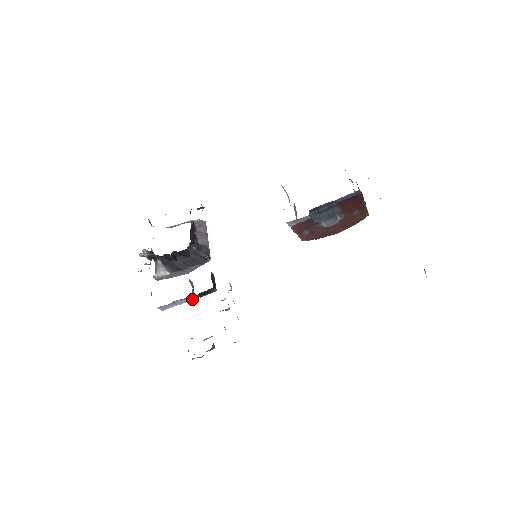
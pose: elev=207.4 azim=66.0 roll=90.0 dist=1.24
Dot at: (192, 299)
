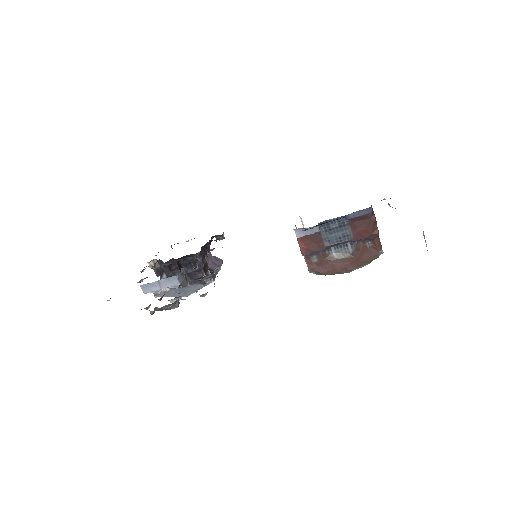
Dot at: (178, 283)
